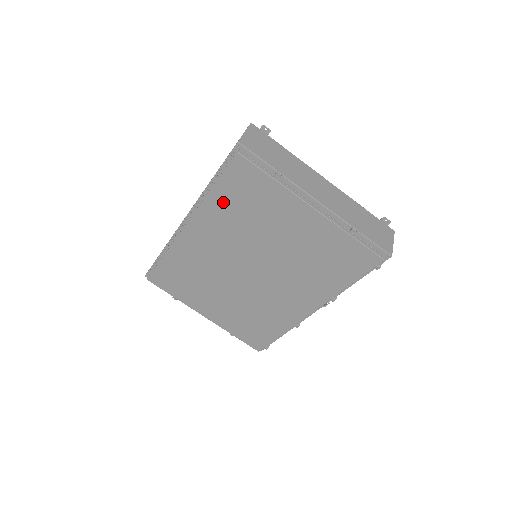
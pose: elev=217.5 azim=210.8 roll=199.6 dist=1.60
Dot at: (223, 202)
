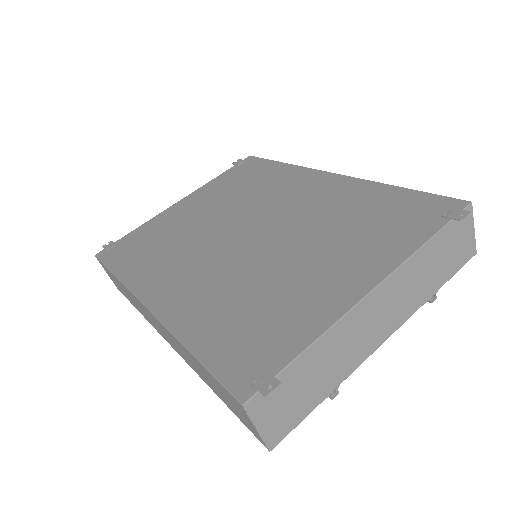
Dot at: occluded
